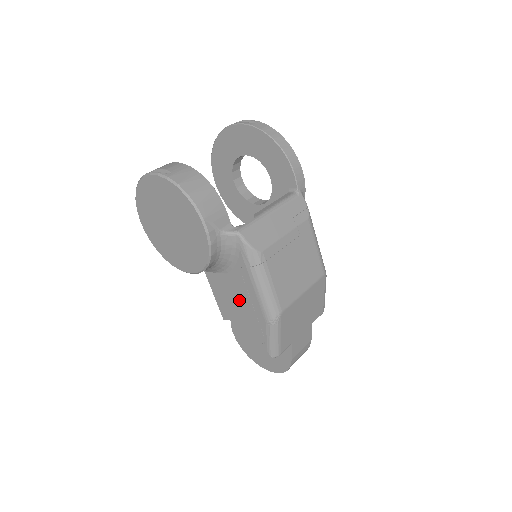
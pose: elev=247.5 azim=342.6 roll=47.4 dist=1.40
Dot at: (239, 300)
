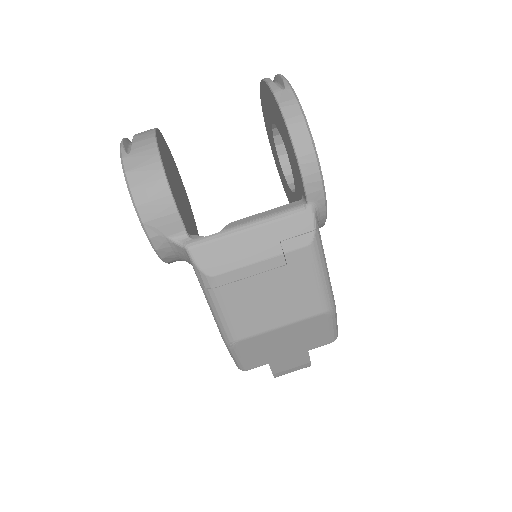
Dot at: occluded
